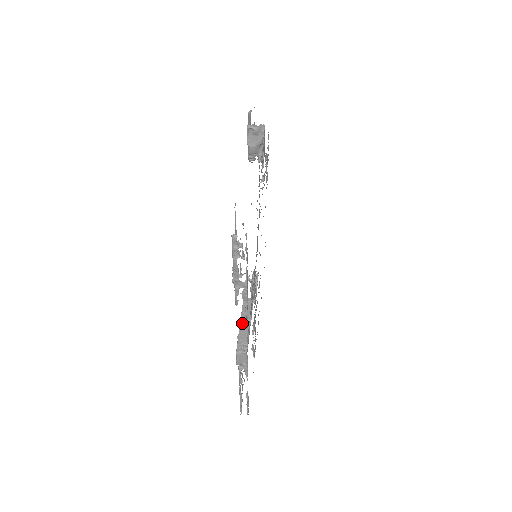
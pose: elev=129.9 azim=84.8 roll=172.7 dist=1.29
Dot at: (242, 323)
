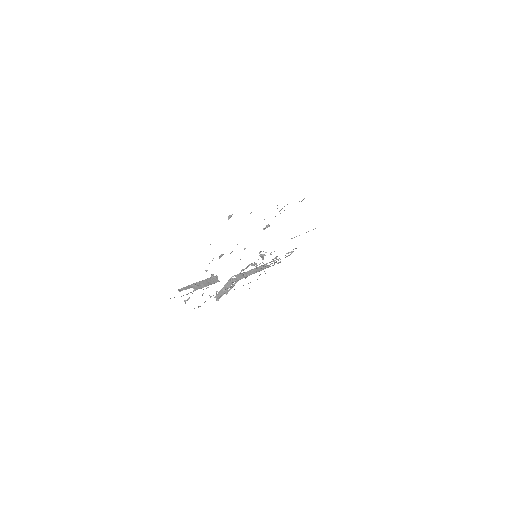
Dot at: (224, 287)
